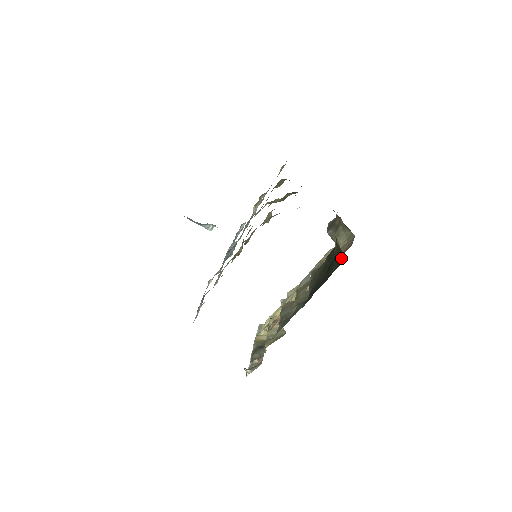
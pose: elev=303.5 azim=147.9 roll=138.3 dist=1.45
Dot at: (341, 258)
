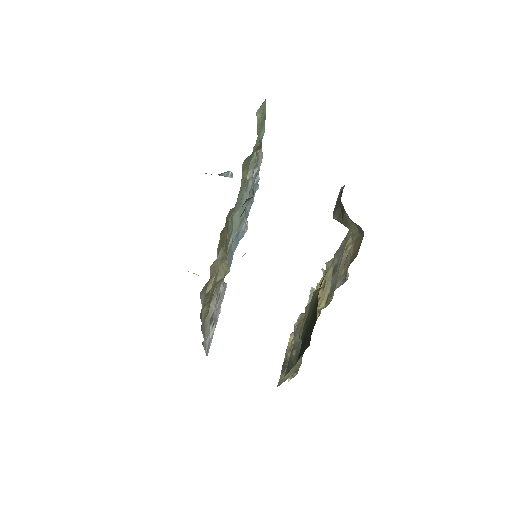
Dot at: occluded
